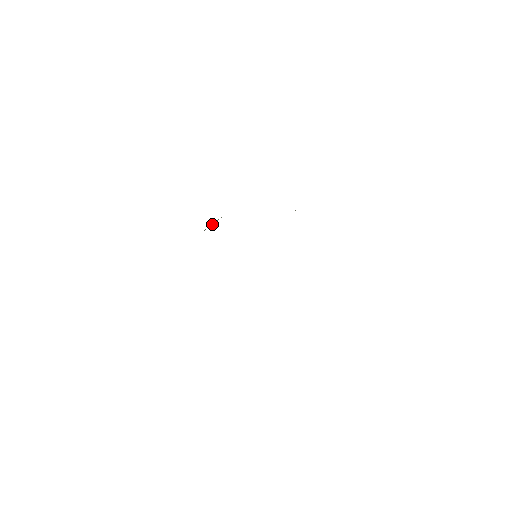
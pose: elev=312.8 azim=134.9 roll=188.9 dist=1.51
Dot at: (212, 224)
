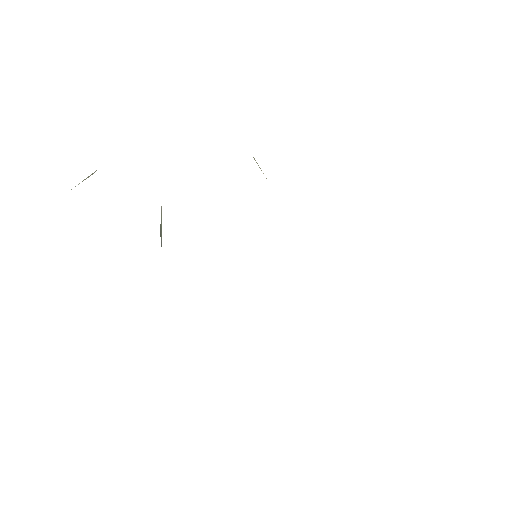
Dot at: (161, 234)
